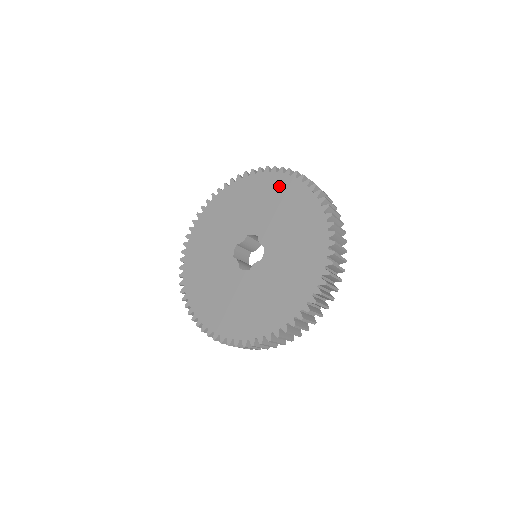
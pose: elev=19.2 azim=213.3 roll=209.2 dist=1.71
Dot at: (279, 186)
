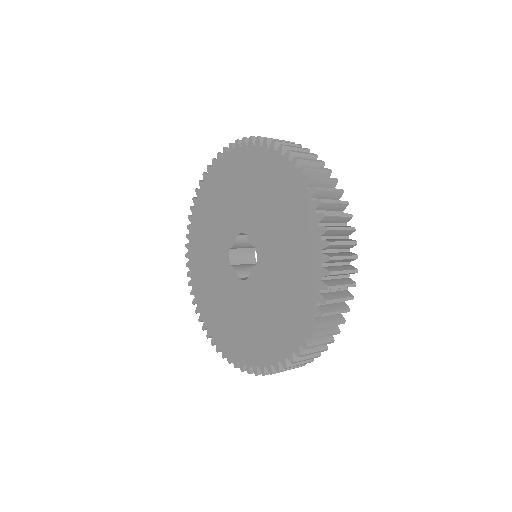
Dot at: (253, 163)
